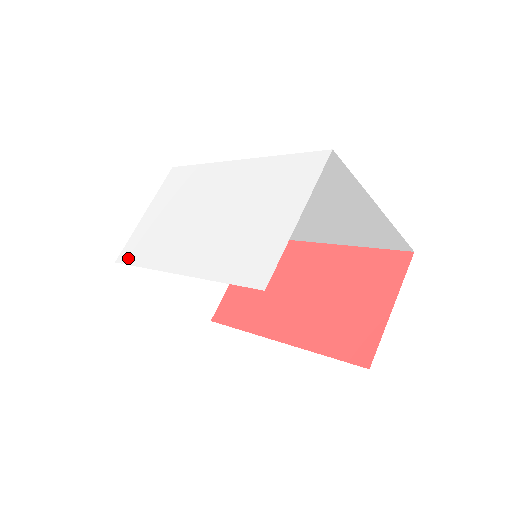
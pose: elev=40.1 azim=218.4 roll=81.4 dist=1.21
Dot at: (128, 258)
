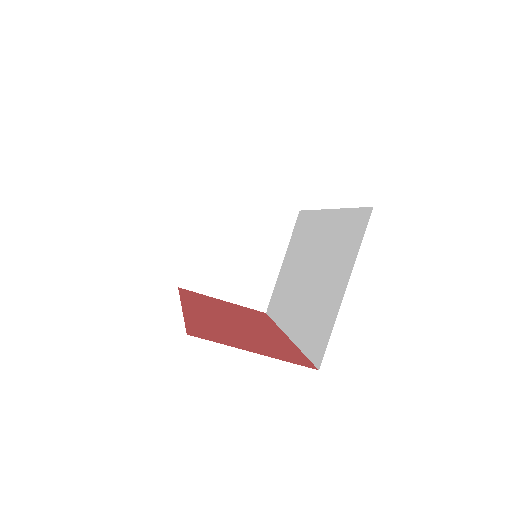
Dot at: occluded
